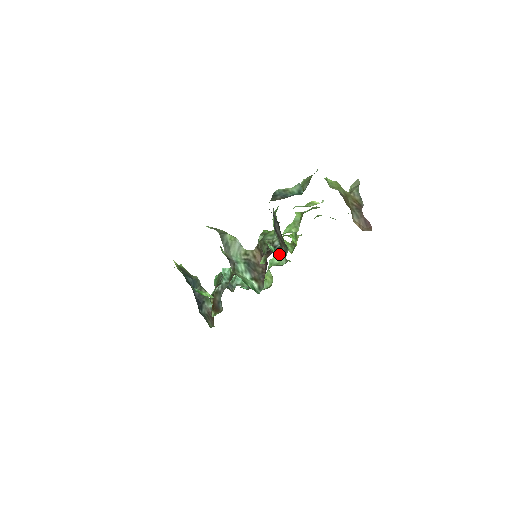
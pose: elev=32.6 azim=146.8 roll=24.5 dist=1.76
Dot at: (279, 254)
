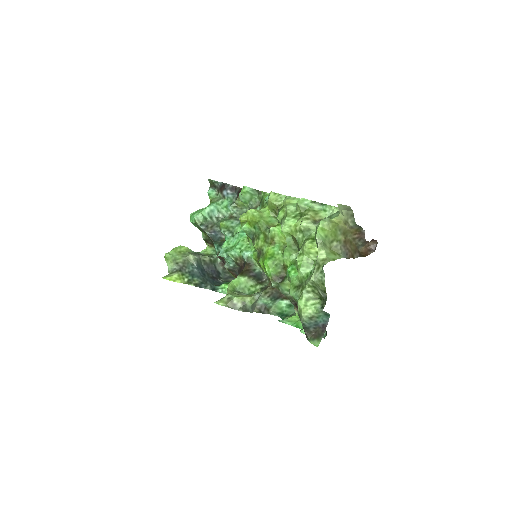
Dot at: occluded
